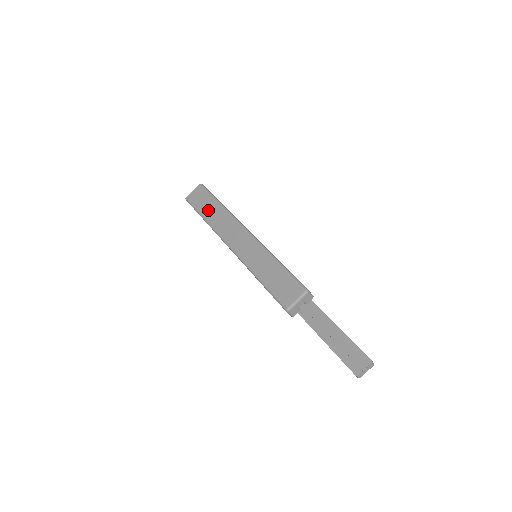
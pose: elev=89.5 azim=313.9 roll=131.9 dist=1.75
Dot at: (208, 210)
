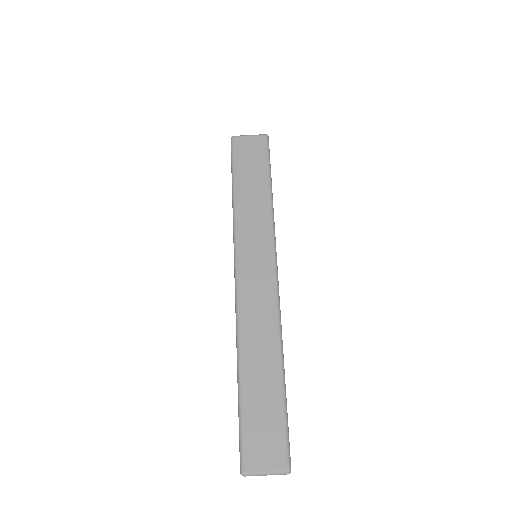
Dot at: (248, 192)
